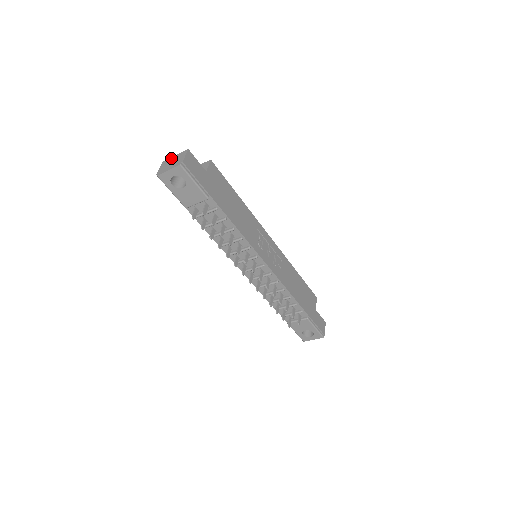
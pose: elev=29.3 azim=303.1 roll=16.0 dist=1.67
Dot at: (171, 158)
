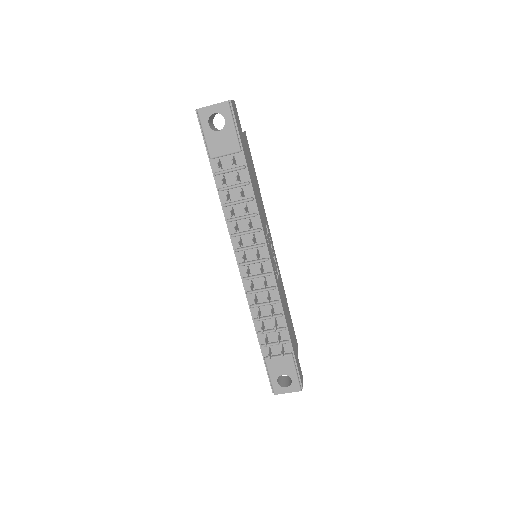
Dot at: occluded
